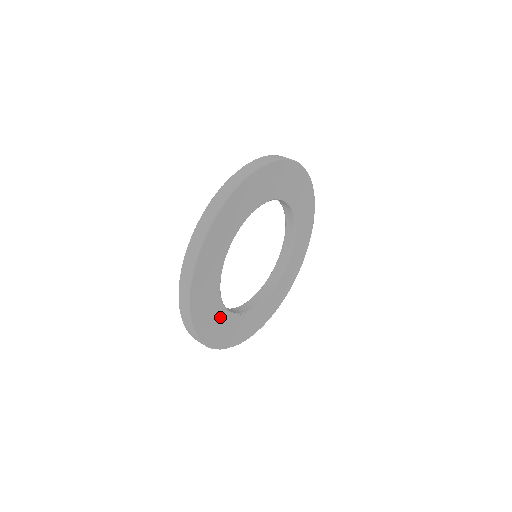
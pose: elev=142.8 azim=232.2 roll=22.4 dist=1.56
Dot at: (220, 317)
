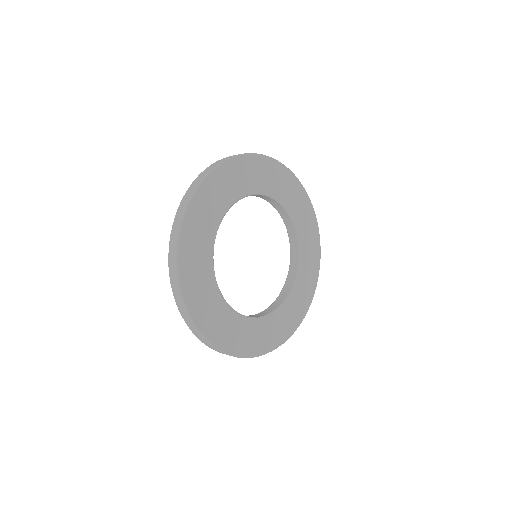
Dot at: (242, 326)
